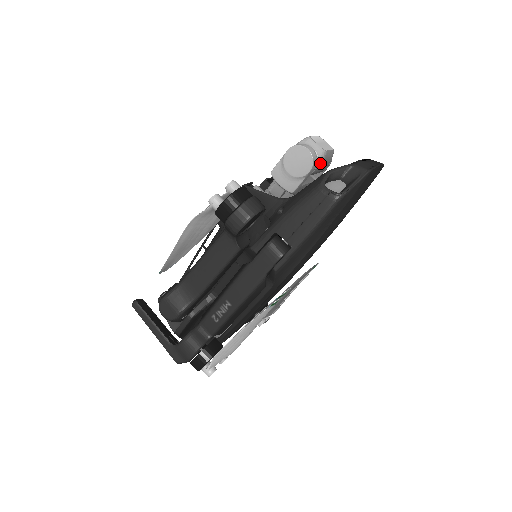
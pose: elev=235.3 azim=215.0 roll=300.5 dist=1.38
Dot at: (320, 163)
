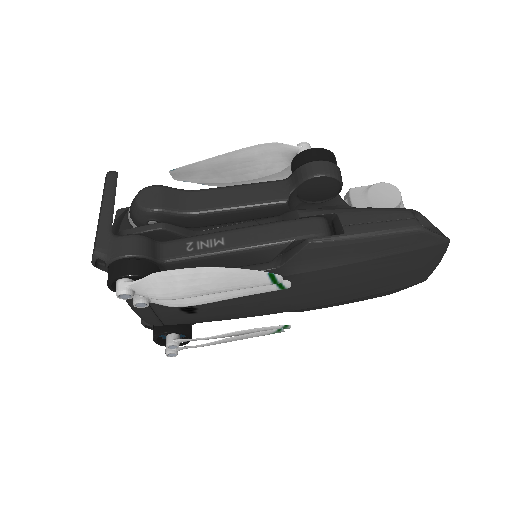
Dot at: occluded
